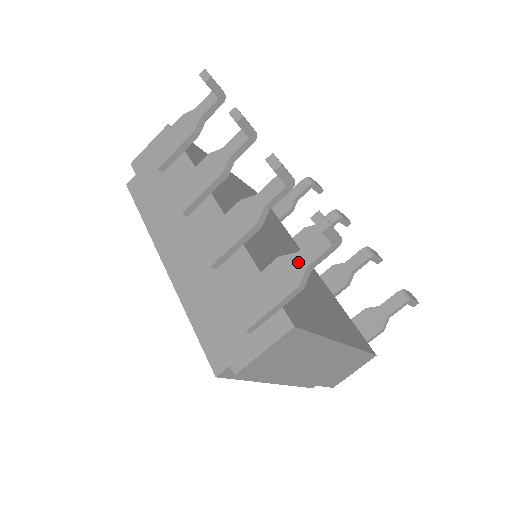
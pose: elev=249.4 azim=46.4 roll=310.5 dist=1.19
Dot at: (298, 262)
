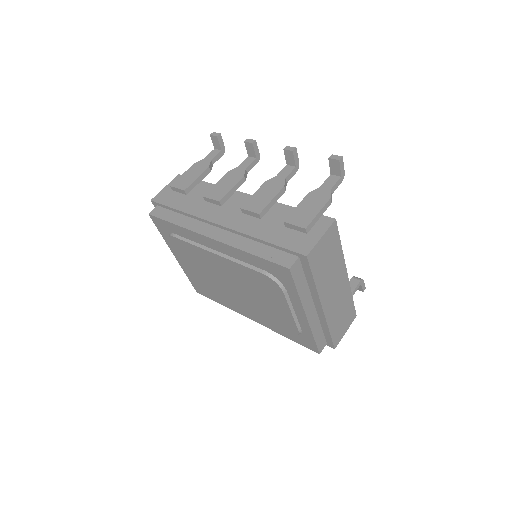
Dot at: (324, 190)
